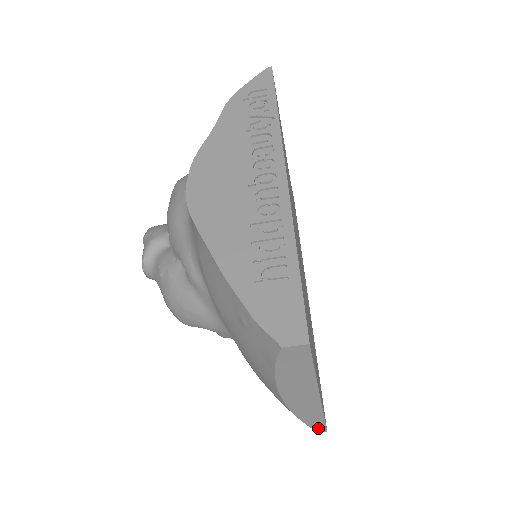
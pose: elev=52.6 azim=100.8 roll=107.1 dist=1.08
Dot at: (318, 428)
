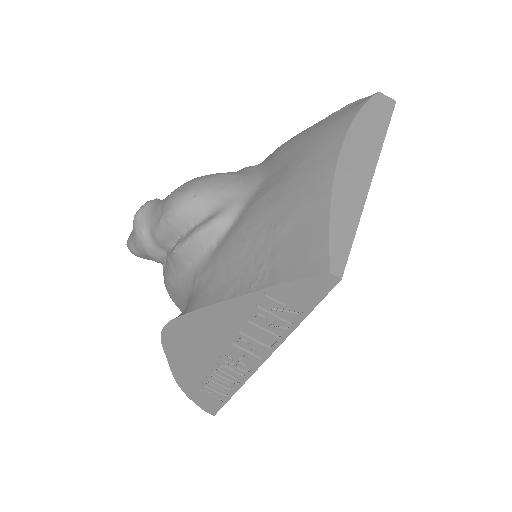
Dot at: (336, 252)
